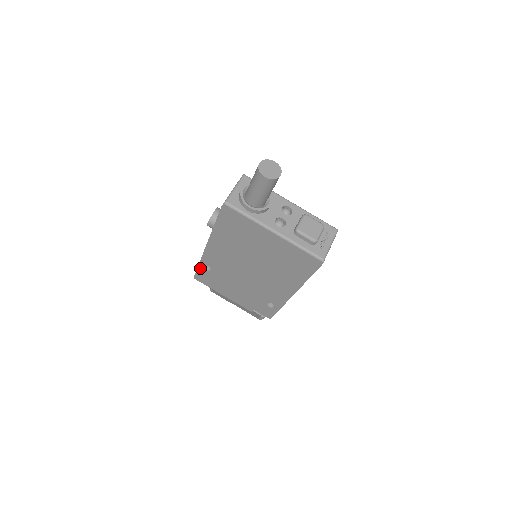
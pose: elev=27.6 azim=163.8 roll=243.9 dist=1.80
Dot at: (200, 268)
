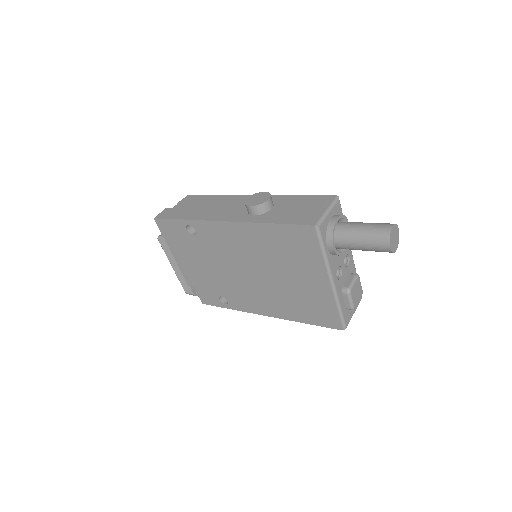
Dot at: (180, 222)
